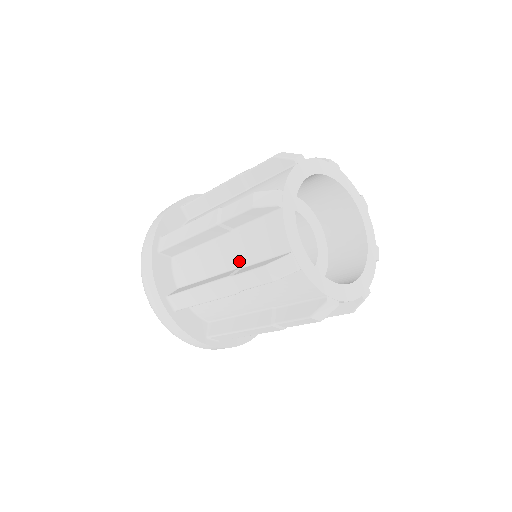
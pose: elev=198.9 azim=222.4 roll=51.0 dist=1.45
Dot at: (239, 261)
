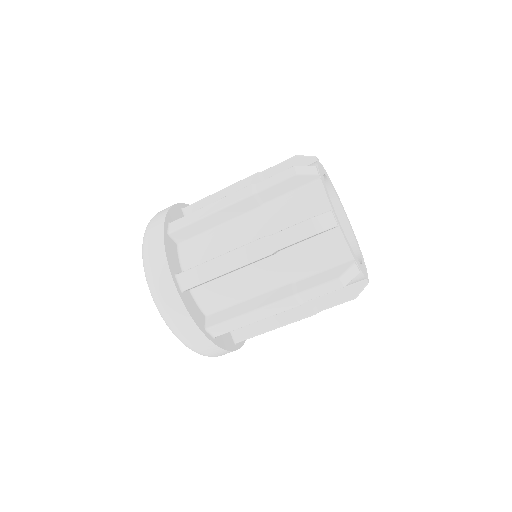
Dot at: occluded
